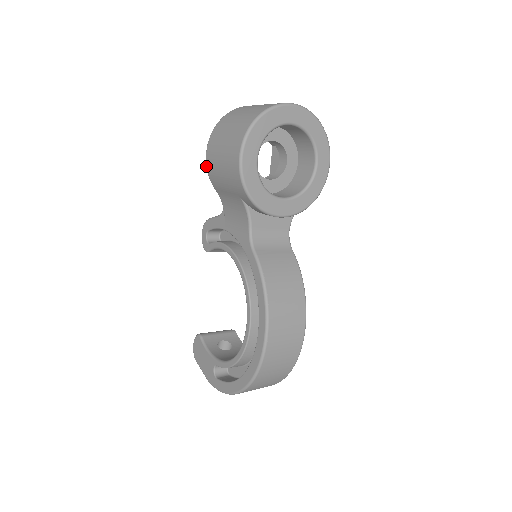
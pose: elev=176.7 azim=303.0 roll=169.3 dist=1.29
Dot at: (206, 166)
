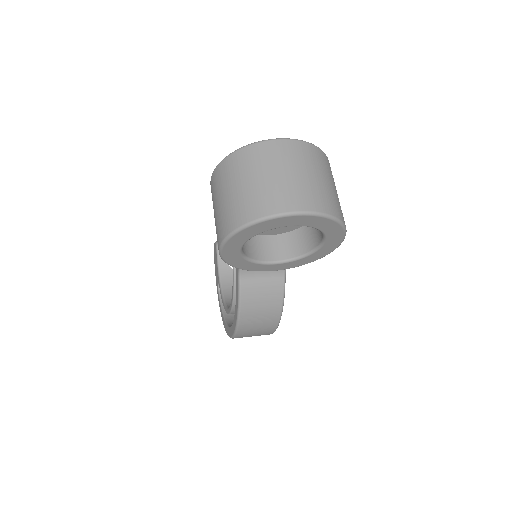
Dot at: occluded
